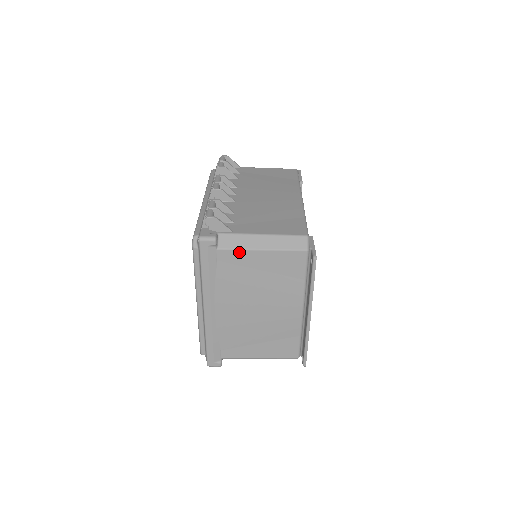
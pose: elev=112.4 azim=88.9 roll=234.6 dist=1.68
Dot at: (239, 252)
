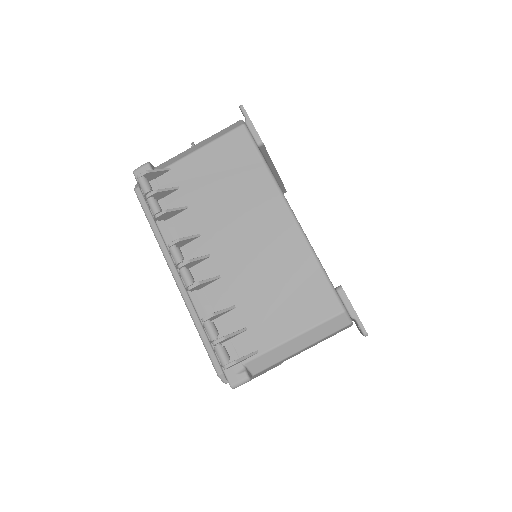
Dot at: occluded
